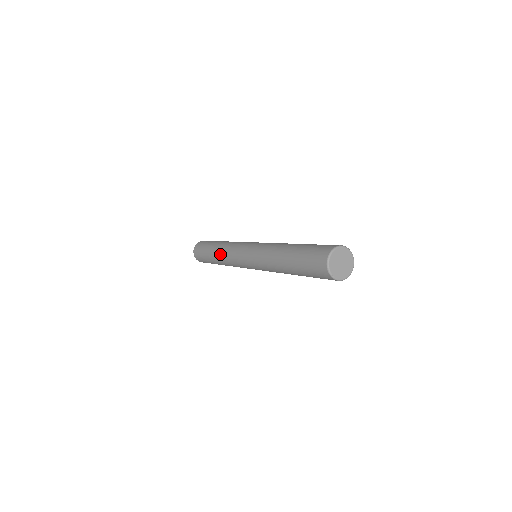
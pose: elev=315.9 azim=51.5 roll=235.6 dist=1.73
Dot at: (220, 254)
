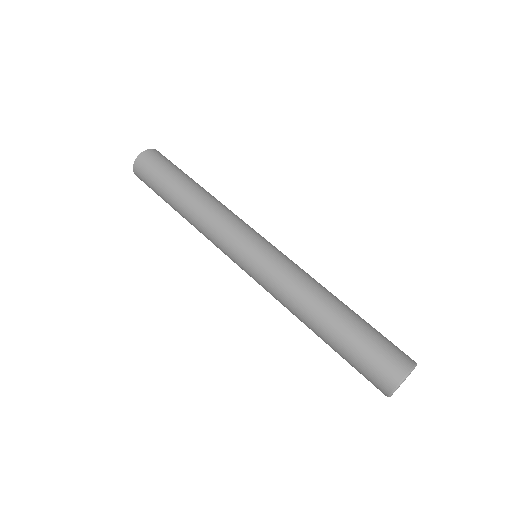
Dot at: (196, 214)
